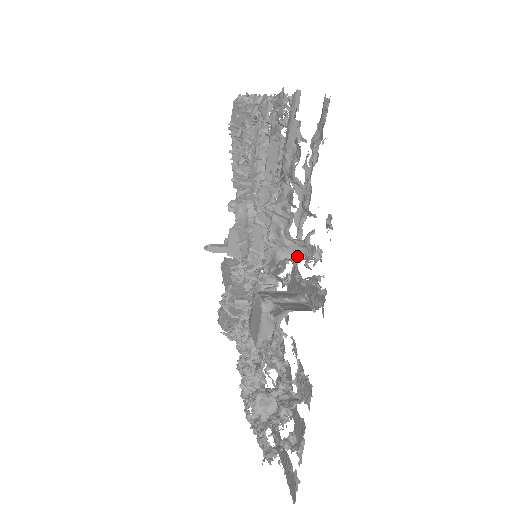
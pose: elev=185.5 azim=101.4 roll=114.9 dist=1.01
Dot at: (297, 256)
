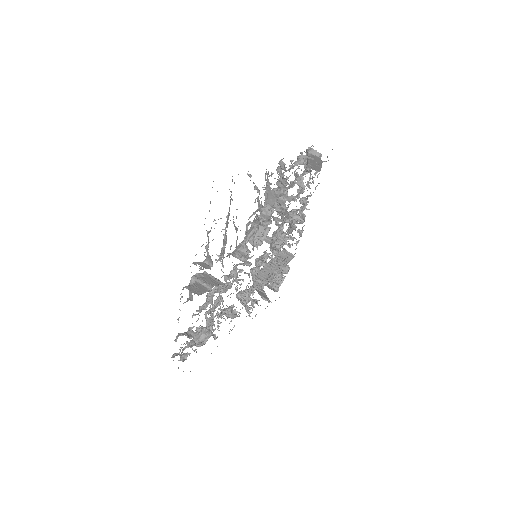
Dot at: occluded
